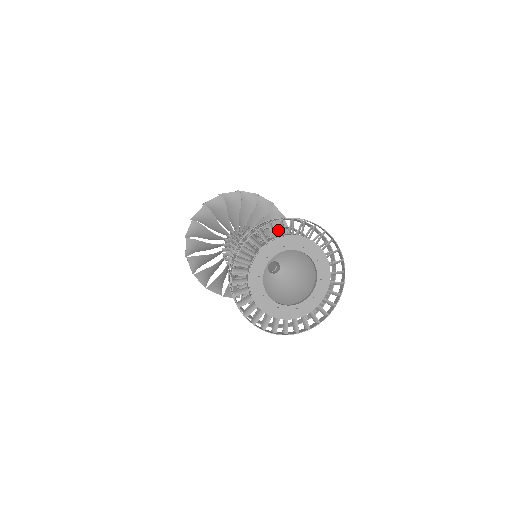
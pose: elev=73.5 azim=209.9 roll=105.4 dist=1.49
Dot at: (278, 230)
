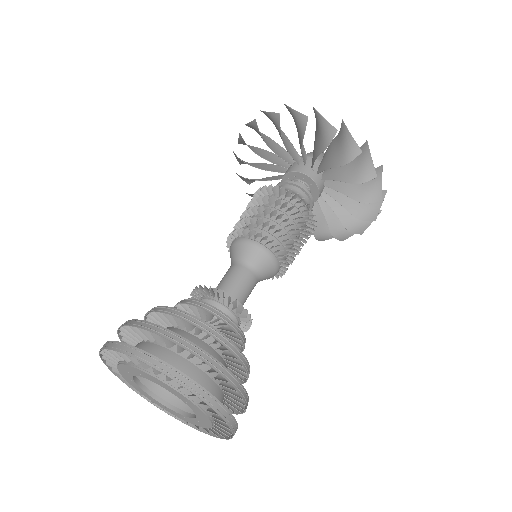
Dot at: (235, 358)
